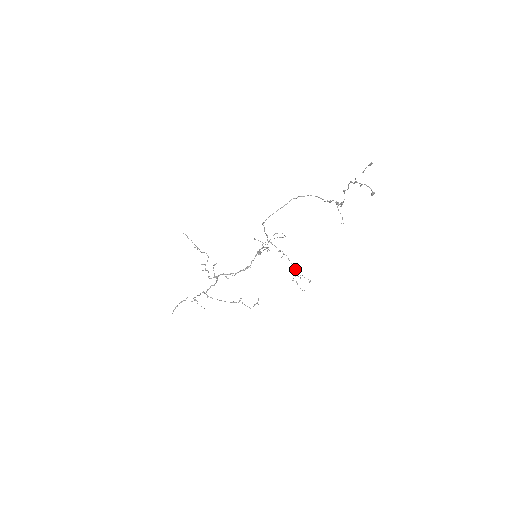
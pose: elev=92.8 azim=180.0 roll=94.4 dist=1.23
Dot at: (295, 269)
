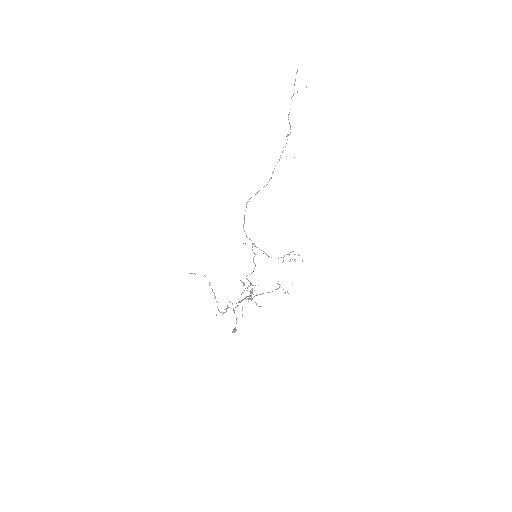
Dot at: (284, 255)
